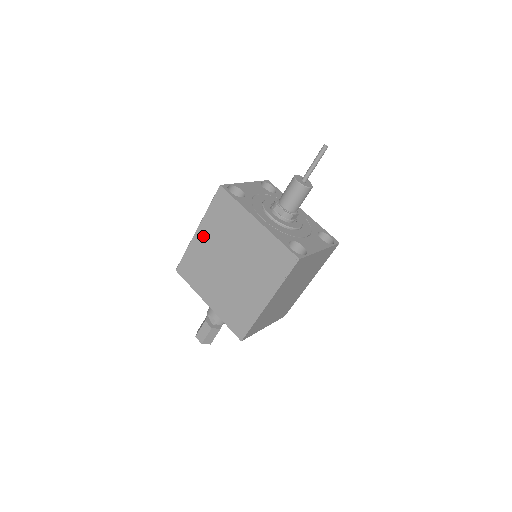
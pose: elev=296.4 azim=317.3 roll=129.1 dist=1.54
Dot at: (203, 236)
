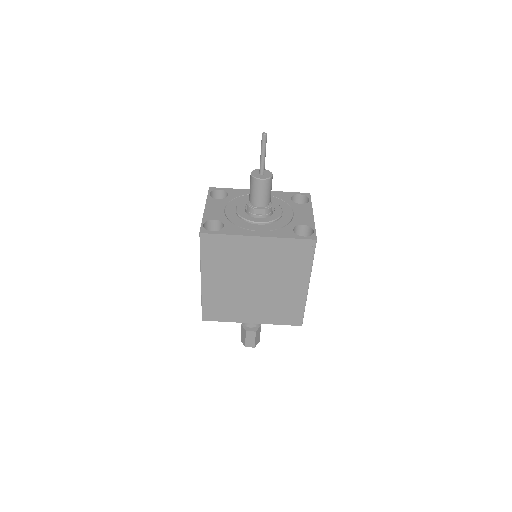
Dot at: (211, 280)
